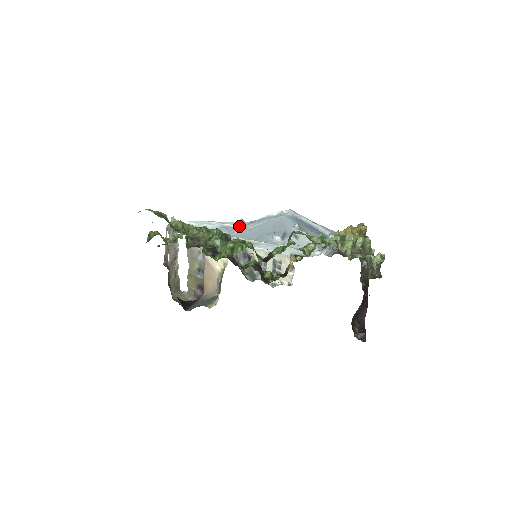
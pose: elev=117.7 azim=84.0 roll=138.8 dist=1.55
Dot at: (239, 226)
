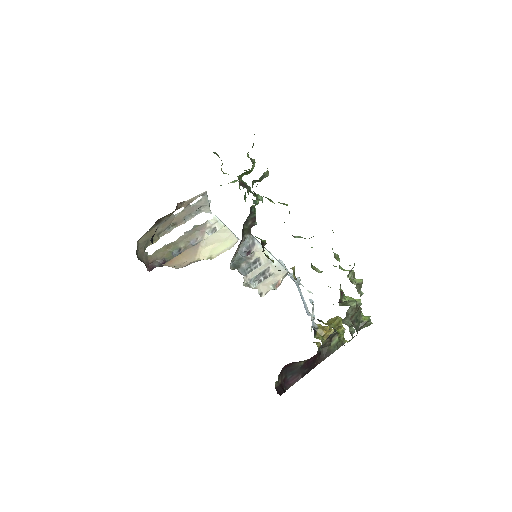
Dot at: occluded
